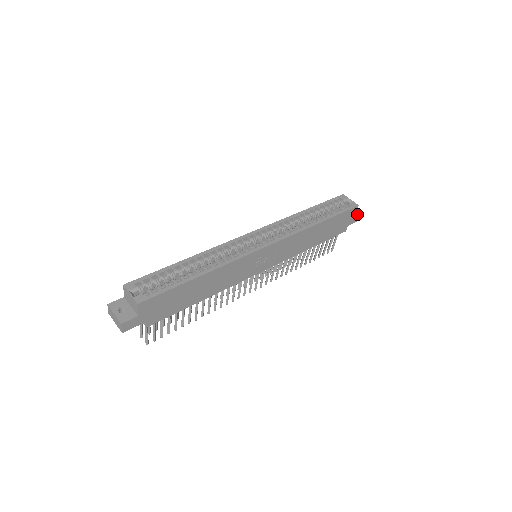
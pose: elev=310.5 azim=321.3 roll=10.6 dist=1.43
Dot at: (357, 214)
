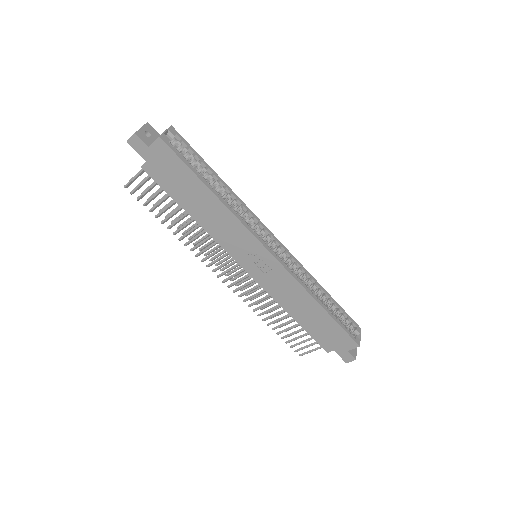
Dot at: (351, 353)
